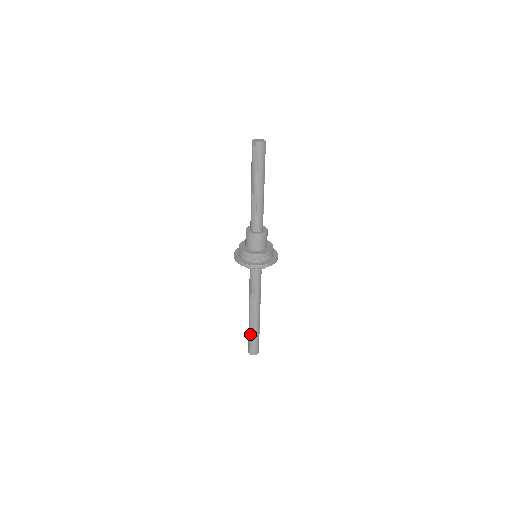
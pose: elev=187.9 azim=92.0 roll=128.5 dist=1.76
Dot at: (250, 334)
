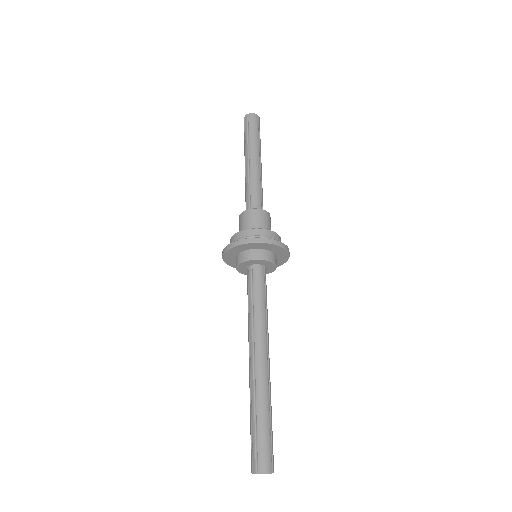
Dot at: (251, 414)
